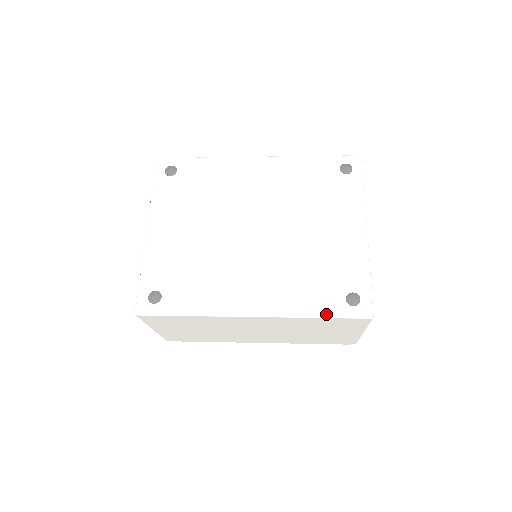
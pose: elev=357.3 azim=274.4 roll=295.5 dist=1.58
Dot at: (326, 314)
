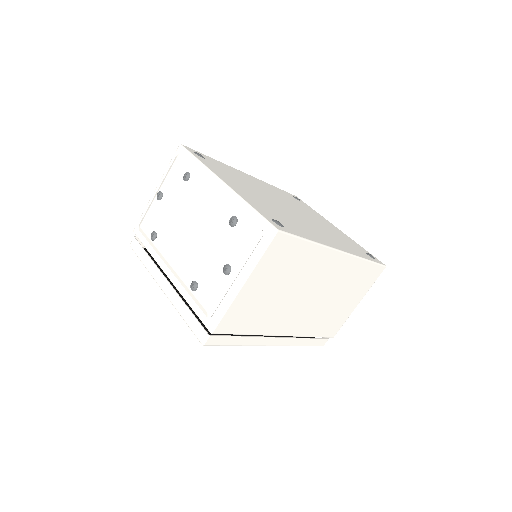
Dot at: (370, 259)
